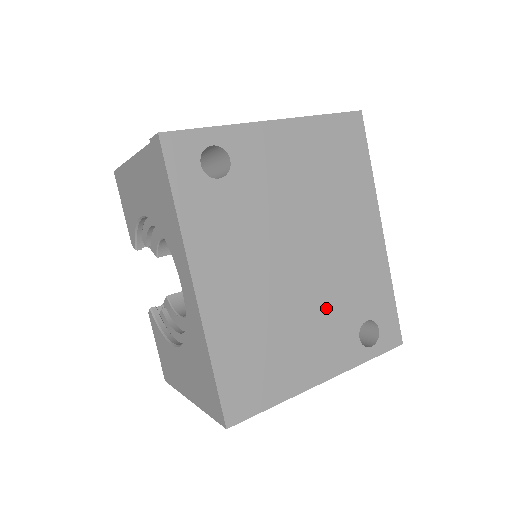
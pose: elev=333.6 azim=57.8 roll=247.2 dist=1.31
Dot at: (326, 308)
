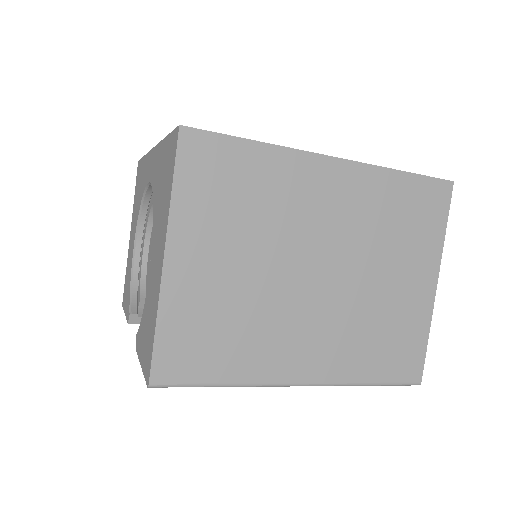
Dot at: occluded
